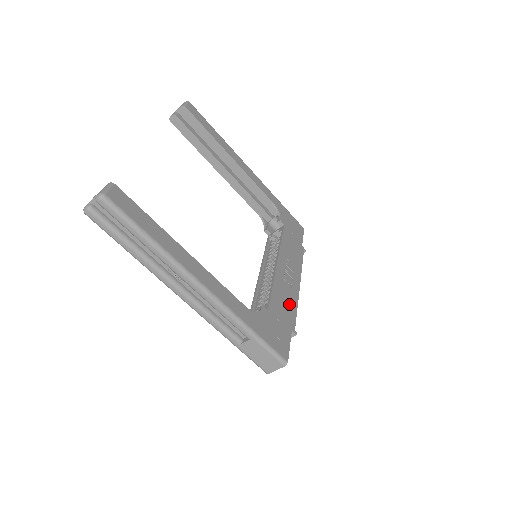
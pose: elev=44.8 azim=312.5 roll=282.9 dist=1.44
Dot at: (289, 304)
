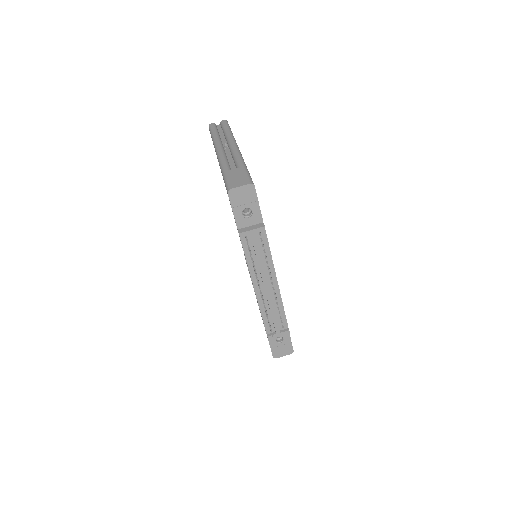
Dot at: occluded
